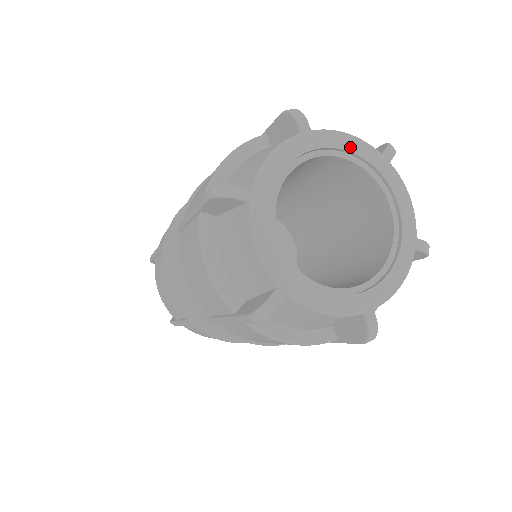
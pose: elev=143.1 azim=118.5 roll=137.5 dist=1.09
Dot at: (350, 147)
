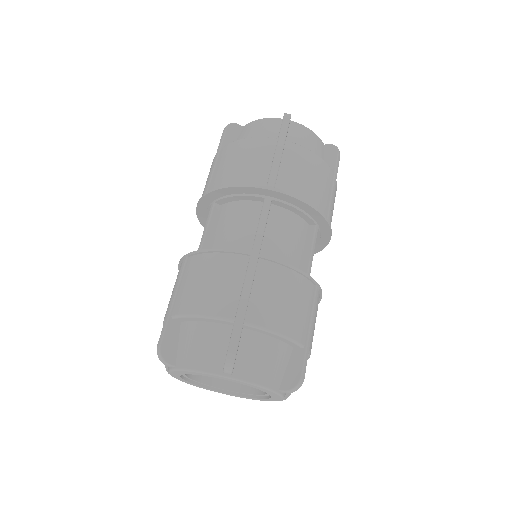
Dot at: (253, 387)
